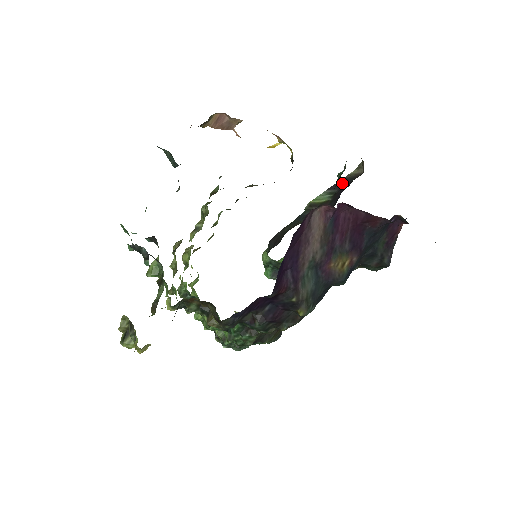
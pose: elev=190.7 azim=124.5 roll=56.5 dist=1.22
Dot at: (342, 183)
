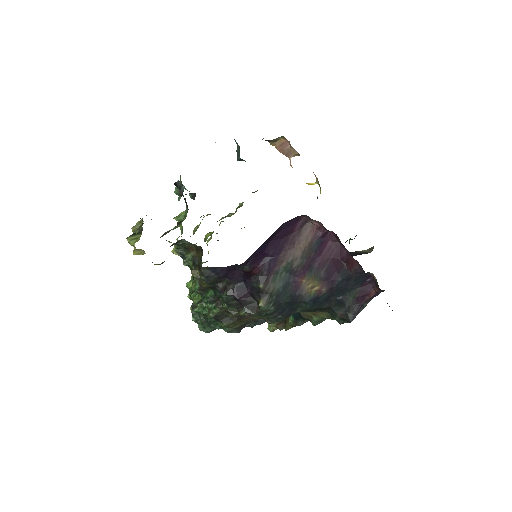
Dot at: (352, 254)
